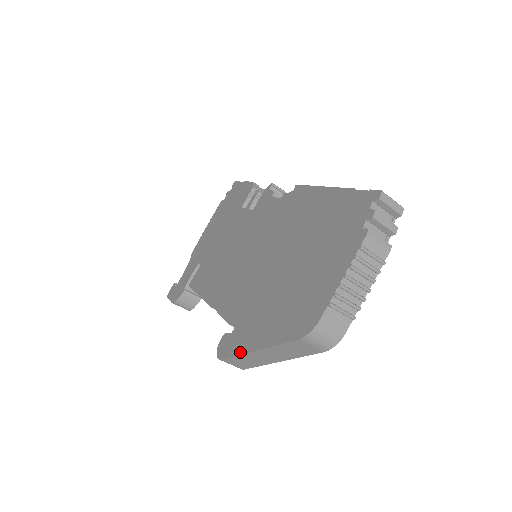
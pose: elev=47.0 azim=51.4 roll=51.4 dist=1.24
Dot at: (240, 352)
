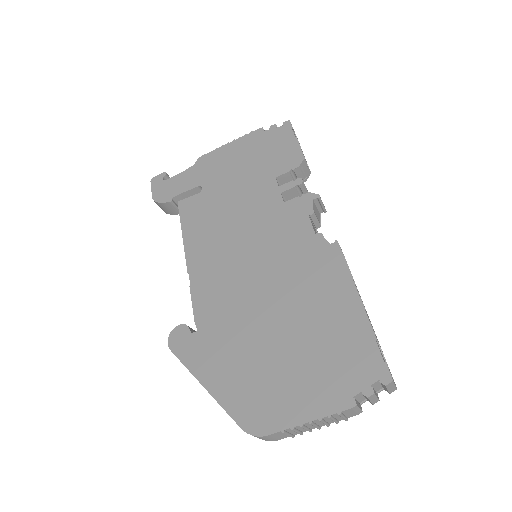
Dot at: (189, 367)
